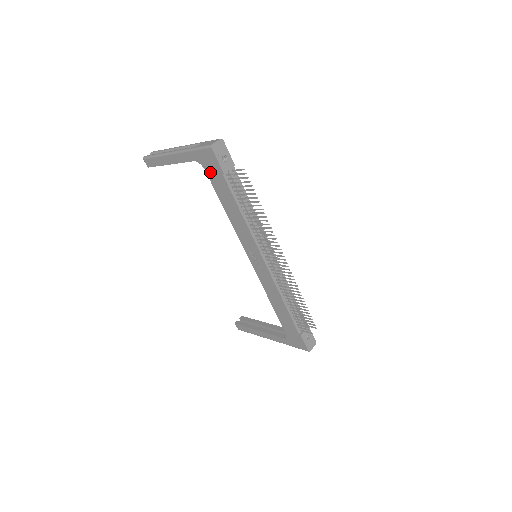
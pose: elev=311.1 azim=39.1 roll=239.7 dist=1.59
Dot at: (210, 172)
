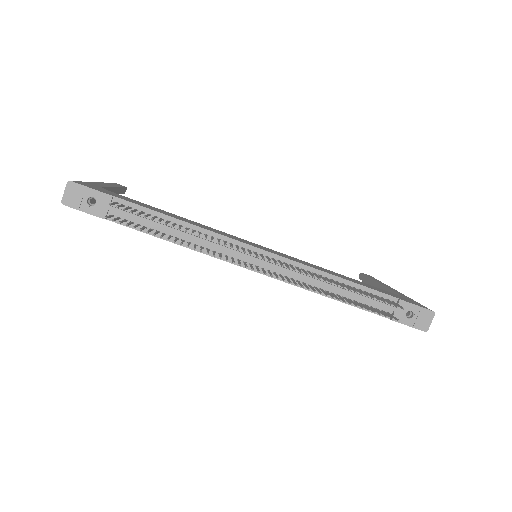
Dot at: occluded
